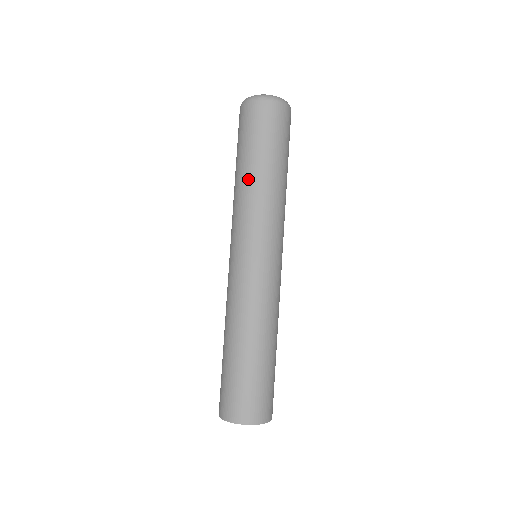
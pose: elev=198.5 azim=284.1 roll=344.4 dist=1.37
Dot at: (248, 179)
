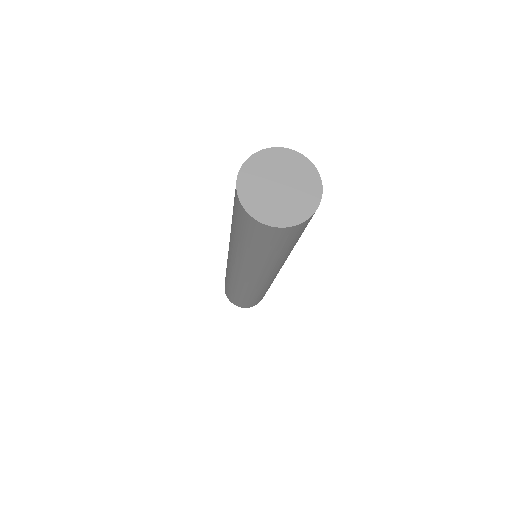
Dot at: occluded
